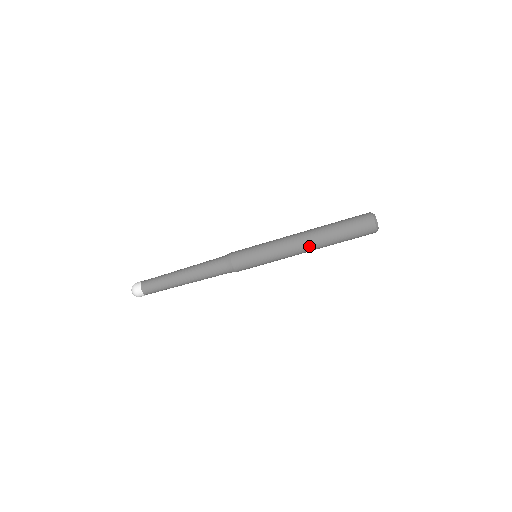
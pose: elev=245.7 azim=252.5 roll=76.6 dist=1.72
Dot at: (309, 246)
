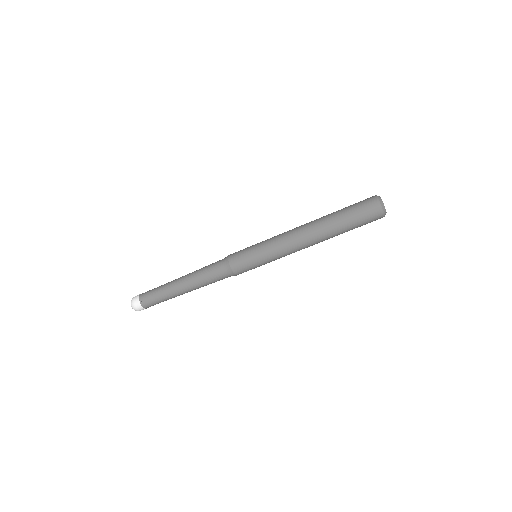
Dot at: (313, 243)
